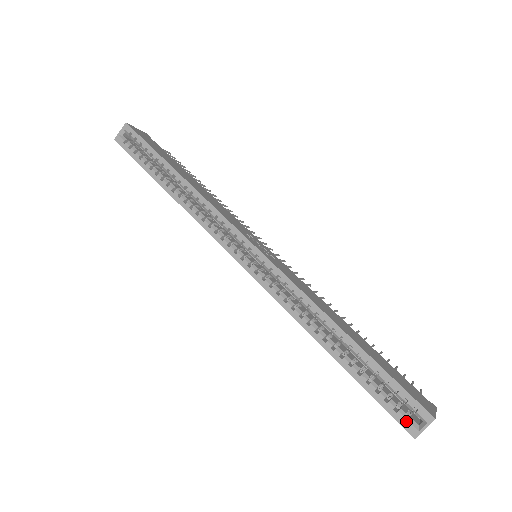
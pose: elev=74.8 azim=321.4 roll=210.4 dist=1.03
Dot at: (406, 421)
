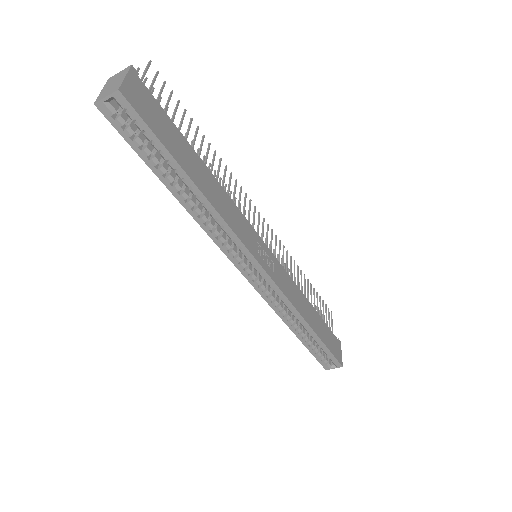
Dot at: (325, 363)
